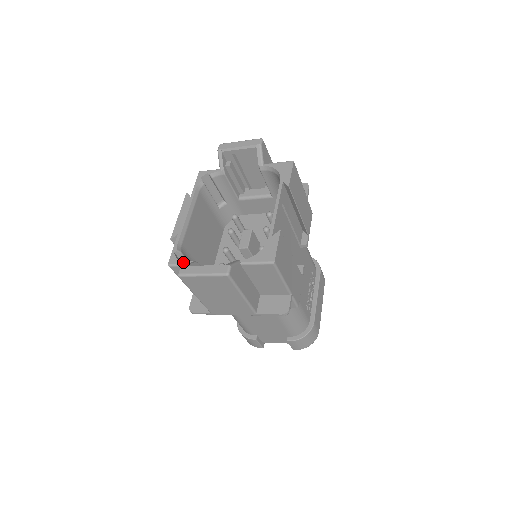
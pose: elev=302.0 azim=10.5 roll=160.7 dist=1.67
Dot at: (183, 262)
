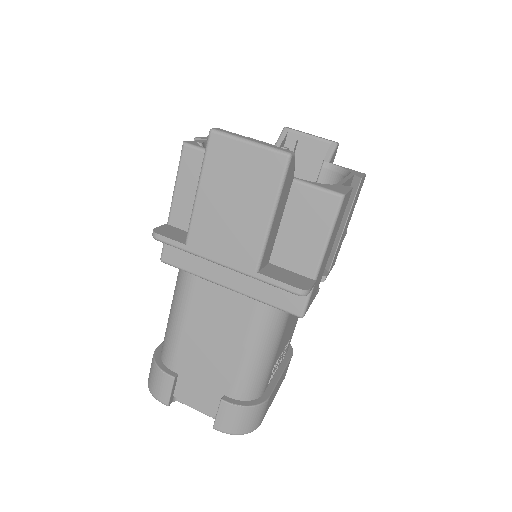
Dot at: occluded
